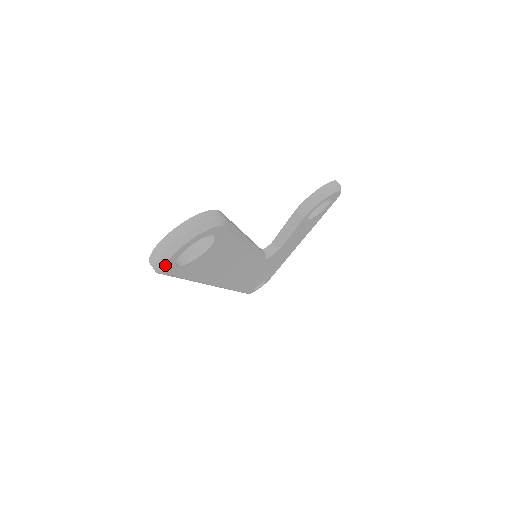
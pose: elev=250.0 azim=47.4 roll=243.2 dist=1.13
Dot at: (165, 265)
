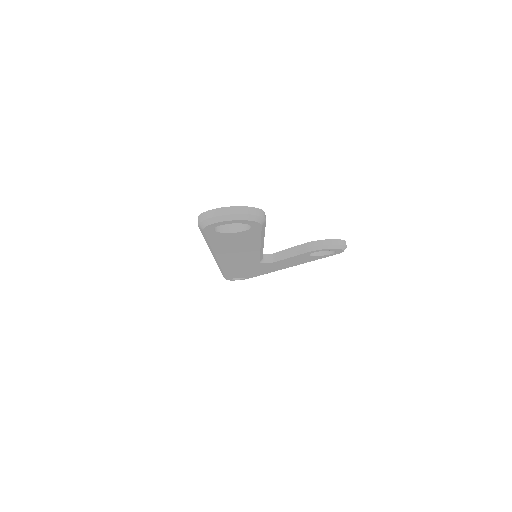
Dot at: (209, 225)
